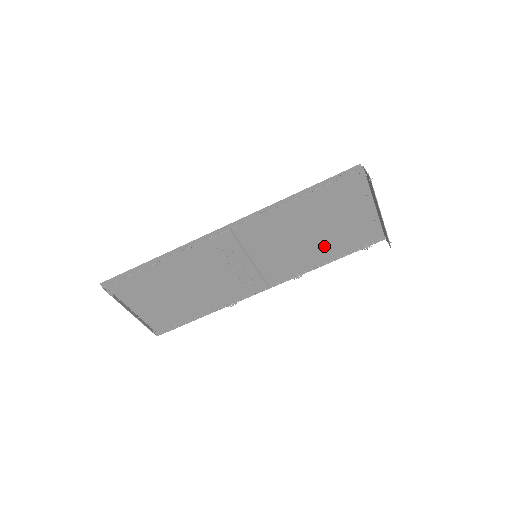
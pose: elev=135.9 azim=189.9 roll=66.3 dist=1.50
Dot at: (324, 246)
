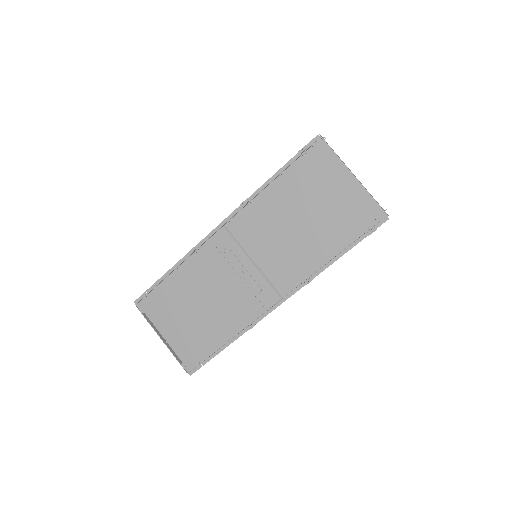
Dot at: (322, 236)
